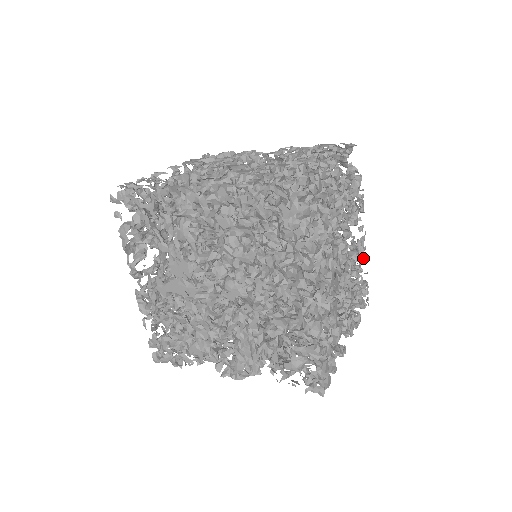
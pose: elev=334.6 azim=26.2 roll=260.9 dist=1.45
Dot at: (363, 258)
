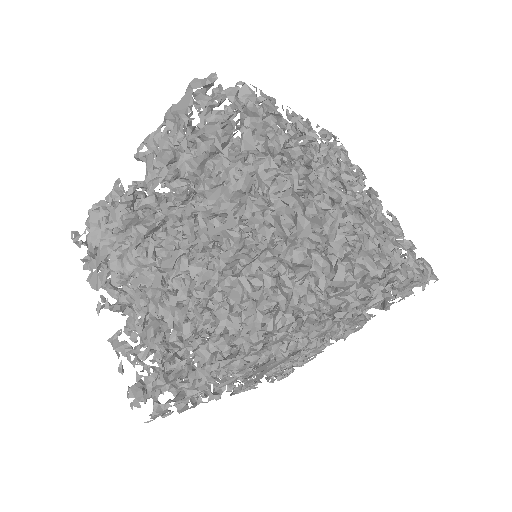
Dot at: (312, 128)
